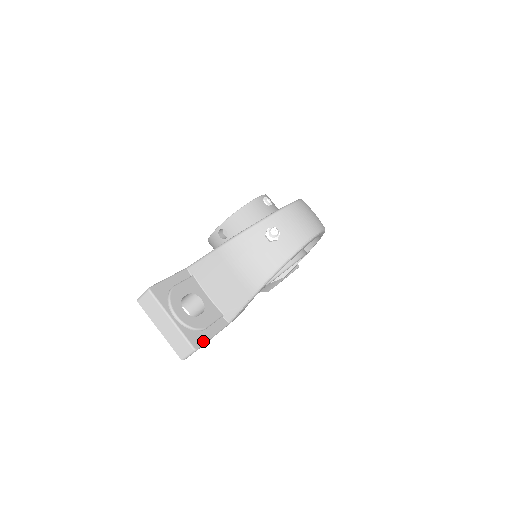
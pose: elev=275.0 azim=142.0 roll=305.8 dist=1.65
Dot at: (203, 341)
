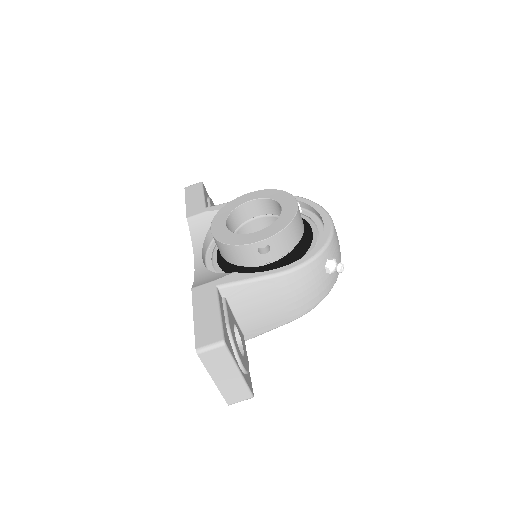
Dot at: occluded
